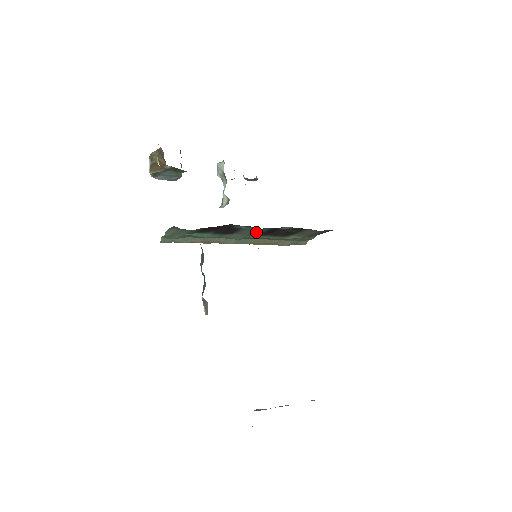
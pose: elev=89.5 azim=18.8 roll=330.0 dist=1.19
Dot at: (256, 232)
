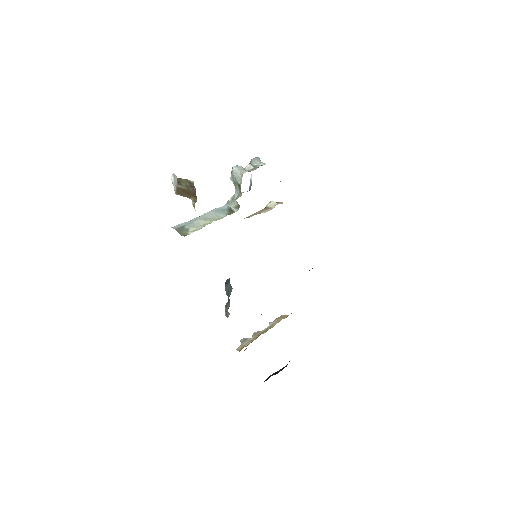
Dot at: occluded
